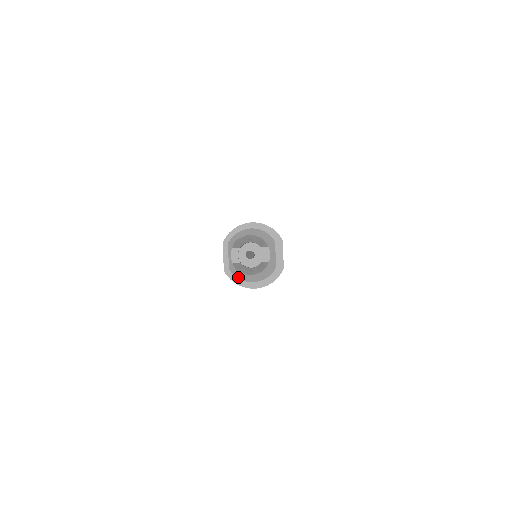
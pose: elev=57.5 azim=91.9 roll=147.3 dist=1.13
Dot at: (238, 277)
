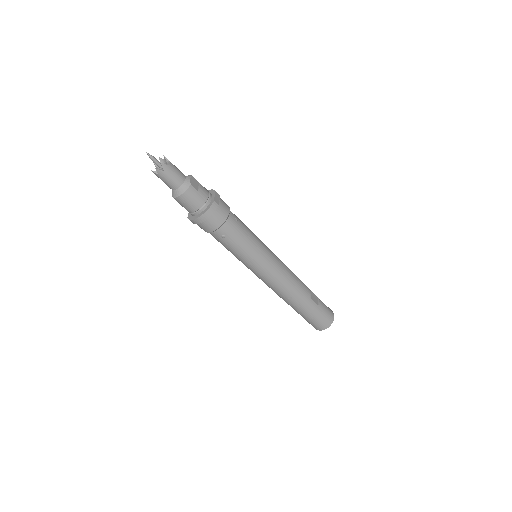
Dot at: (175, 197)
